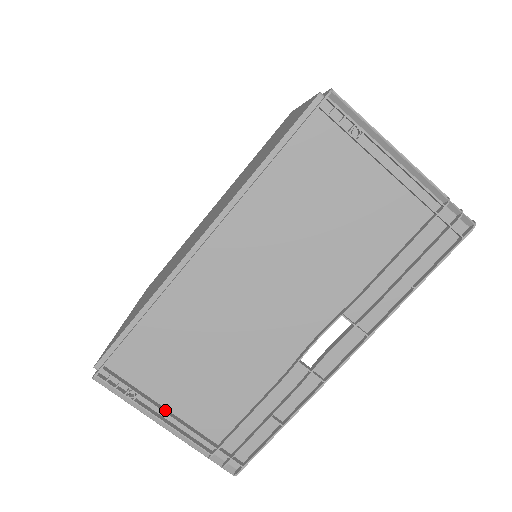
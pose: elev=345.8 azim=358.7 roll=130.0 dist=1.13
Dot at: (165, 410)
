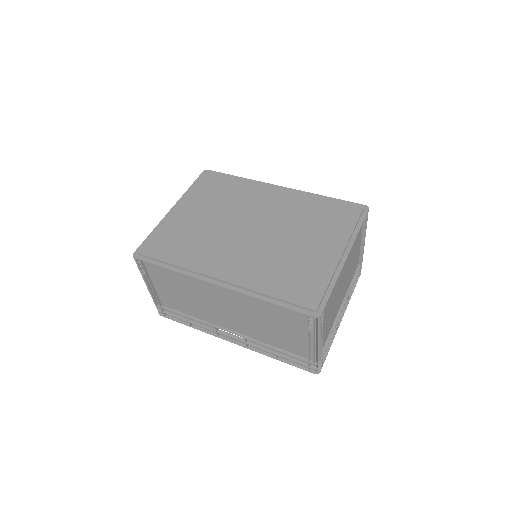
Dot at: (152, 285)
